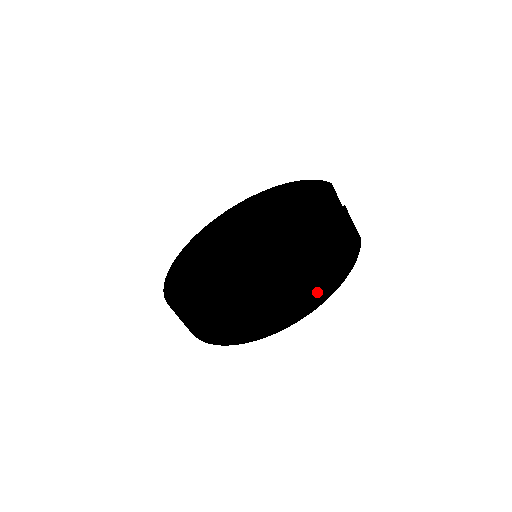
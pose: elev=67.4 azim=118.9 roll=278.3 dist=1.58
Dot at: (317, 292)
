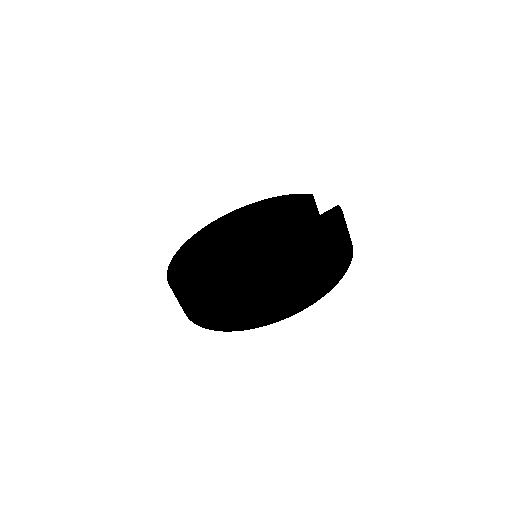
Dot at: (337, 270)
